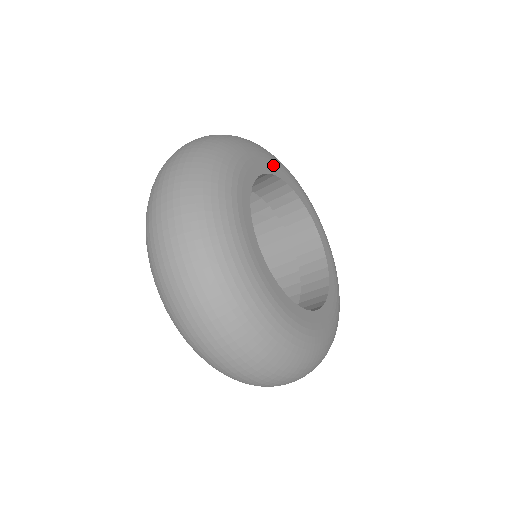
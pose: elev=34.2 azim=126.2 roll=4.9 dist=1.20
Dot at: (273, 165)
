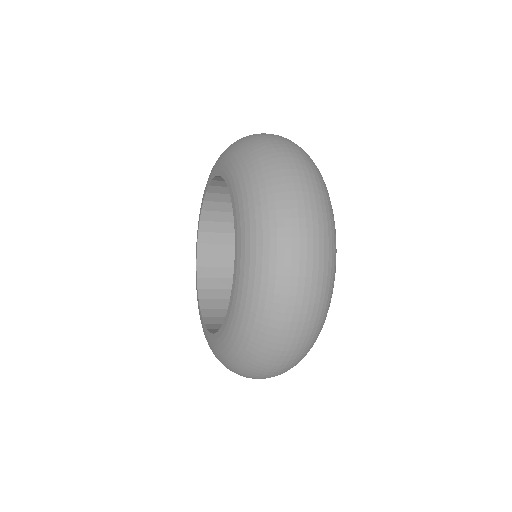
Dot at: occluded
